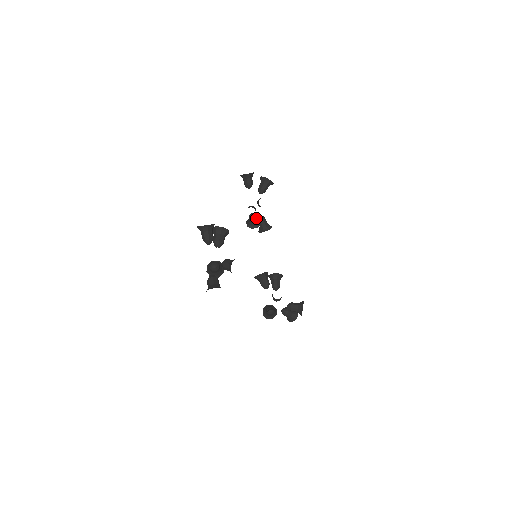
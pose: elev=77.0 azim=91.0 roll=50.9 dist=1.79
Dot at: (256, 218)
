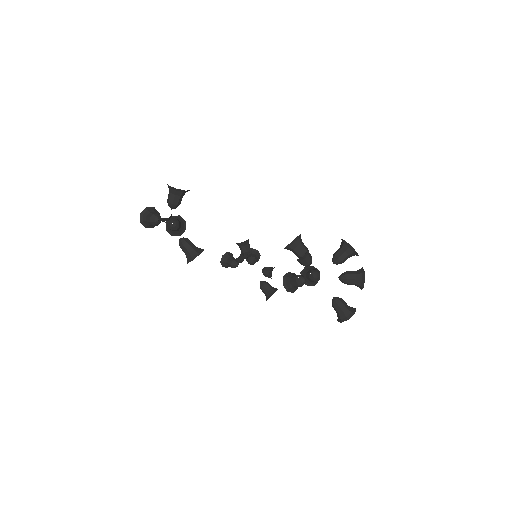
Dot at: (267, 284)
